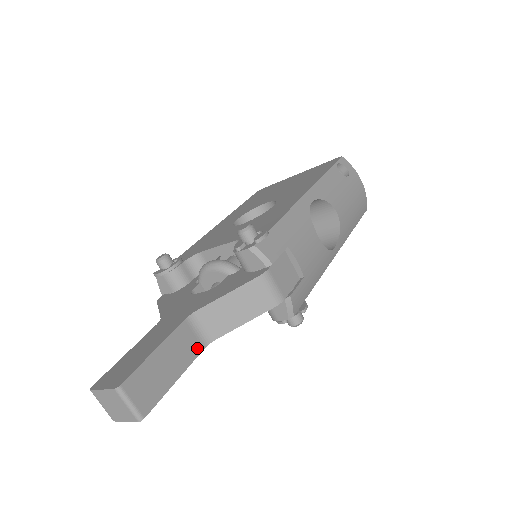
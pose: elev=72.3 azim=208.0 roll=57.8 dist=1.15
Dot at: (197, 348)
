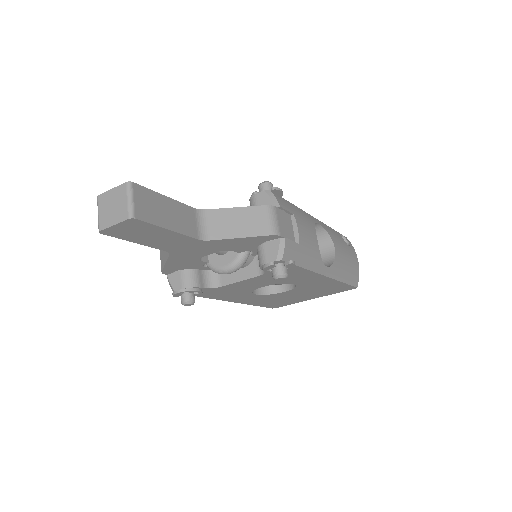
Dot at: (193, 233)
